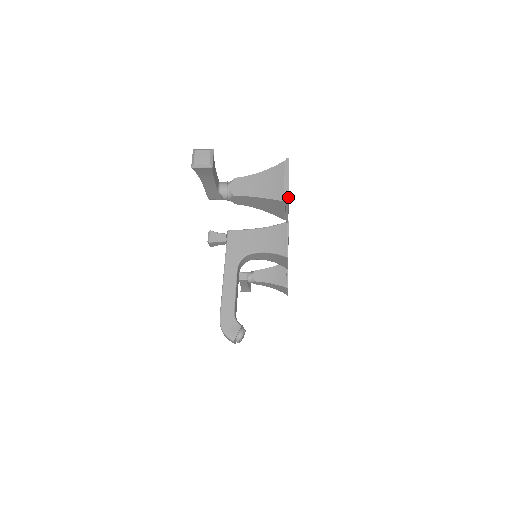
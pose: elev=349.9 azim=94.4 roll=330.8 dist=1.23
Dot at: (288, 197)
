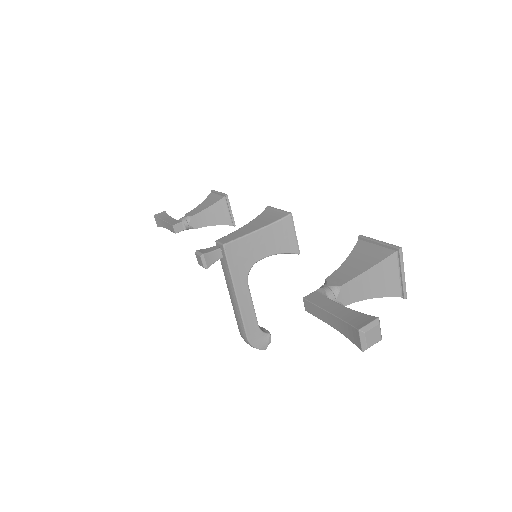
Dot at: (406, 293)
